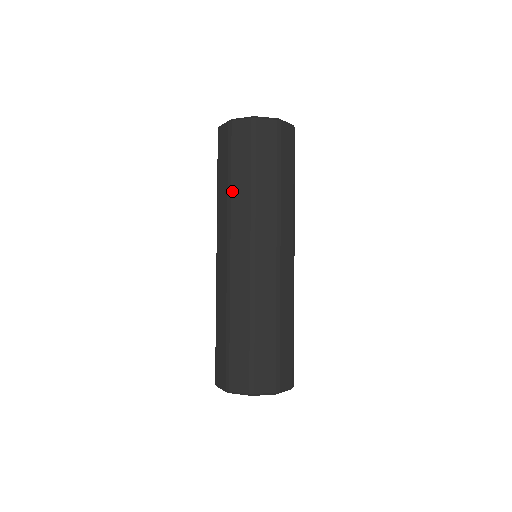
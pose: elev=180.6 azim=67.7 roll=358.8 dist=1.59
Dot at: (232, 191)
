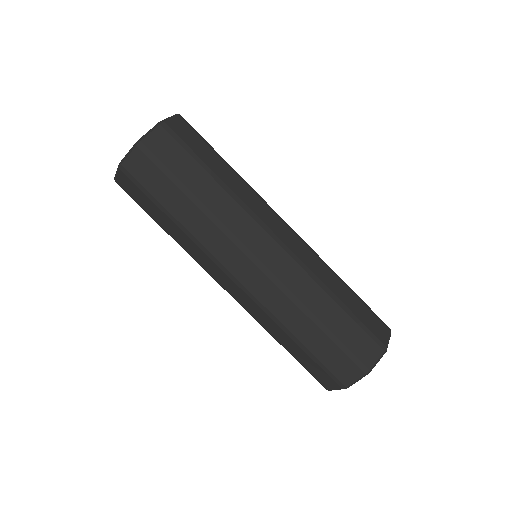
Dot at: (174, 238)
